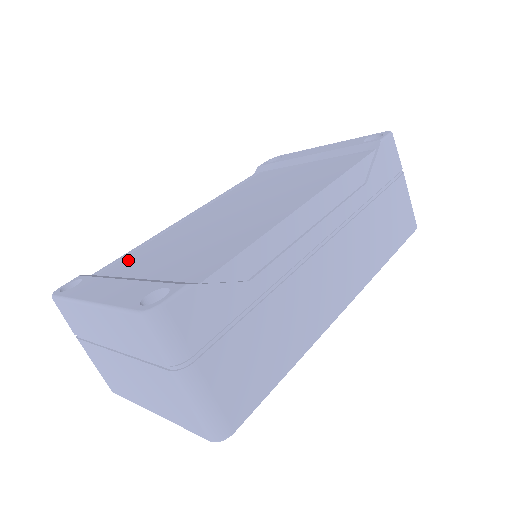
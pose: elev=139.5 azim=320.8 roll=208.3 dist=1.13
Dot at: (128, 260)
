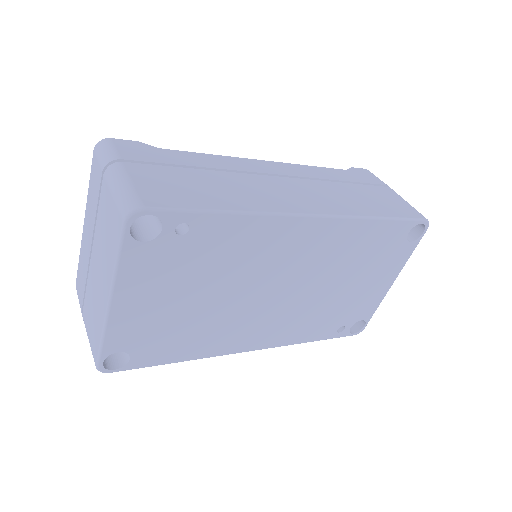
Dot at: occluded
